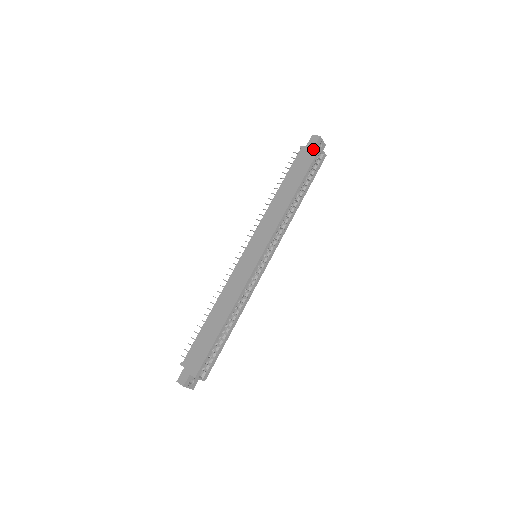
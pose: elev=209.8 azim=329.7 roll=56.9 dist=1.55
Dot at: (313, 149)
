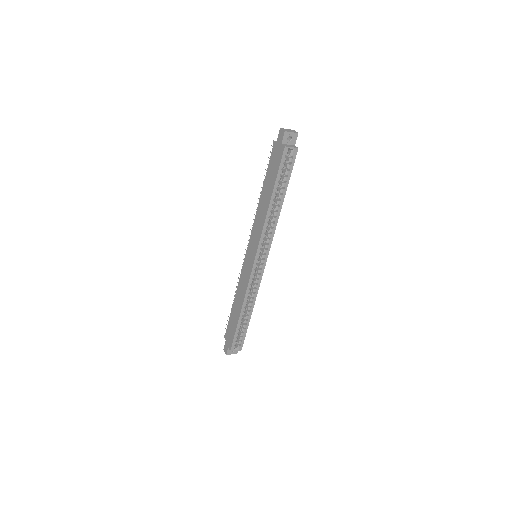
Dot at: (280, 149)
